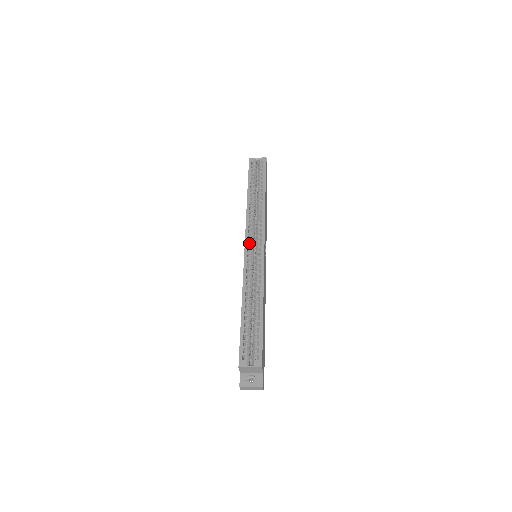
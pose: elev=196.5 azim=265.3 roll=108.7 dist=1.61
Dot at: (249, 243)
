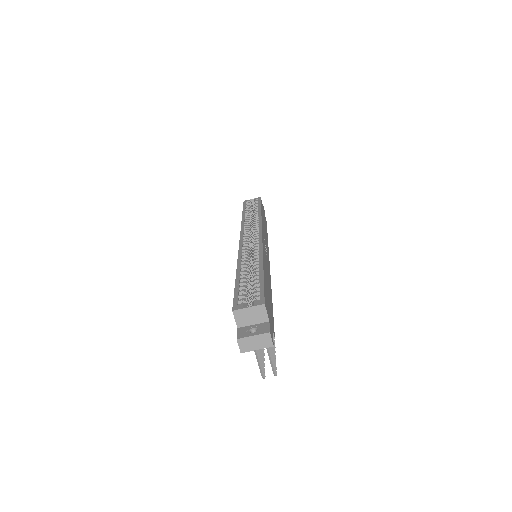
Dot at: (244, 236)
